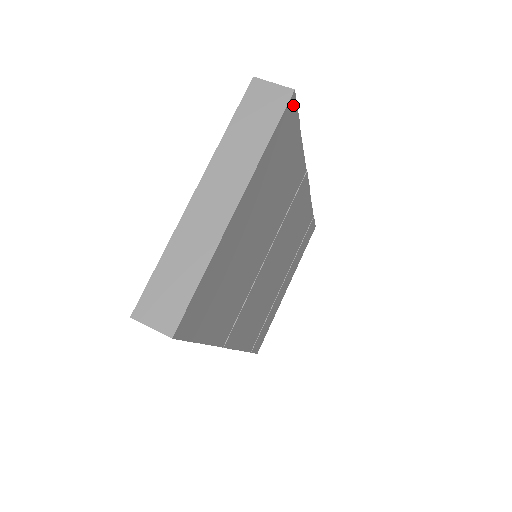
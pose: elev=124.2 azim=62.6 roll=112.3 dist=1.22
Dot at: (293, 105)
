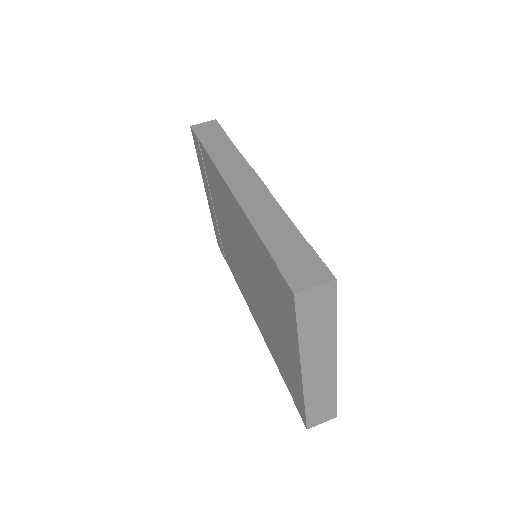
Dot at: occluded
